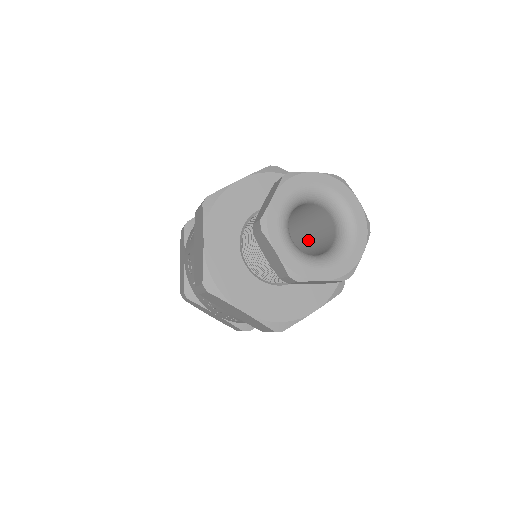
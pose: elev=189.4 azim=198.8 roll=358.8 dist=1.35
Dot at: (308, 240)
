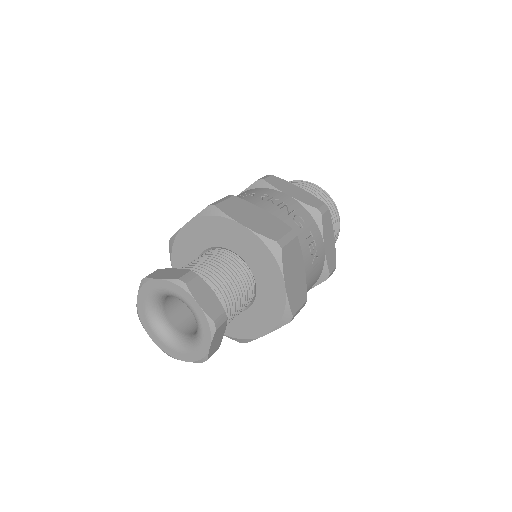
Dot at: occluded
